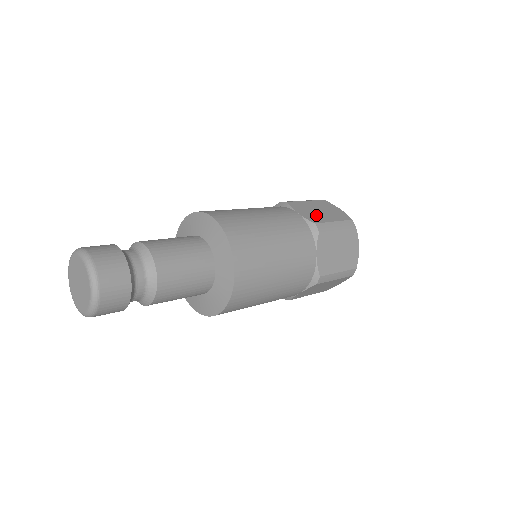
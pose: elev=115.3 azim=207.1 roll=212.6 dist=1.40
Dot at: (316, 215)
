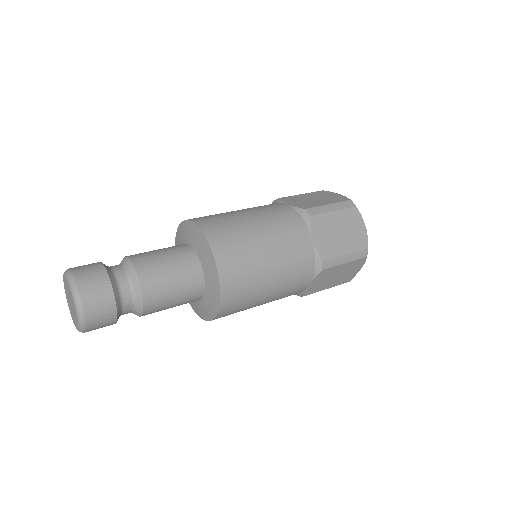
Dot at: (308, 203)
